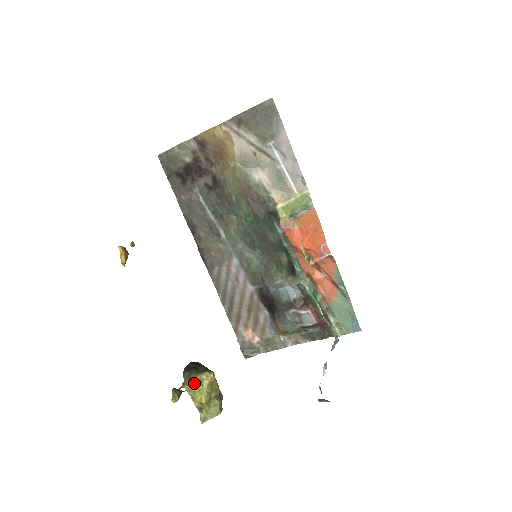
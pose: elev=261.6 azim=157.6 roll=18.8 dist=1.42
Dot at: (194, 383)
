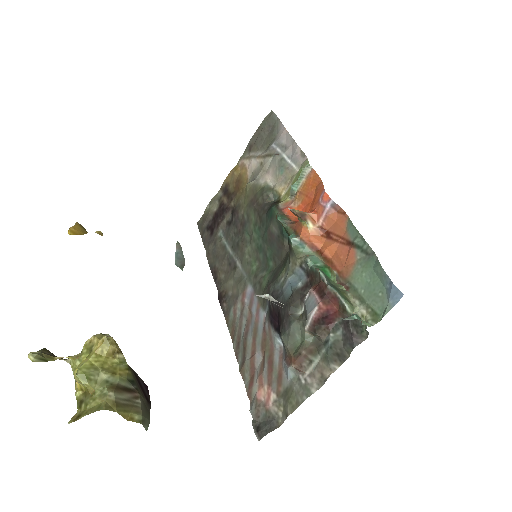
Dot at: (81, 352)
